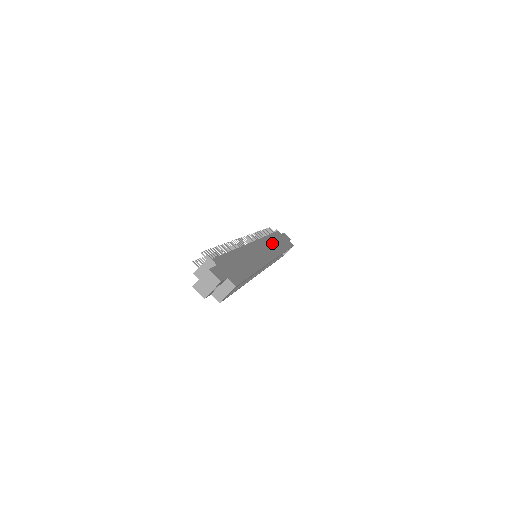
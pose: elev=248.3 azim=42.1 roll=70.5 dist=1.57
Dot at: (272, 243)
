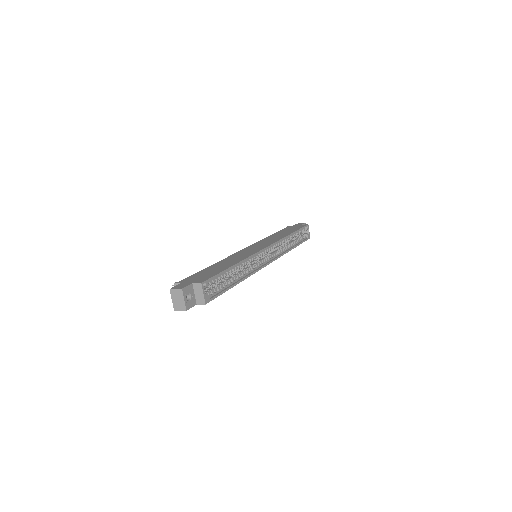
Dot at: occluded
